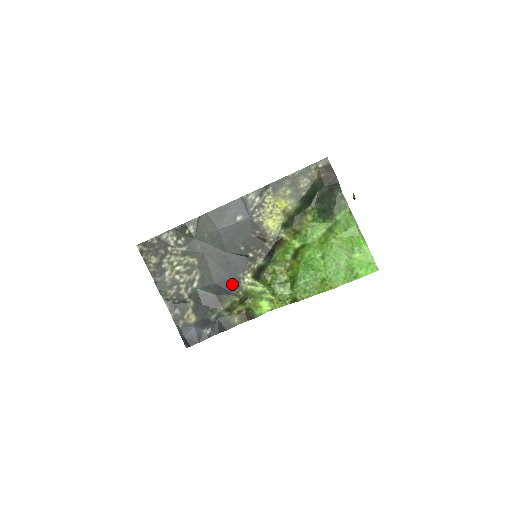
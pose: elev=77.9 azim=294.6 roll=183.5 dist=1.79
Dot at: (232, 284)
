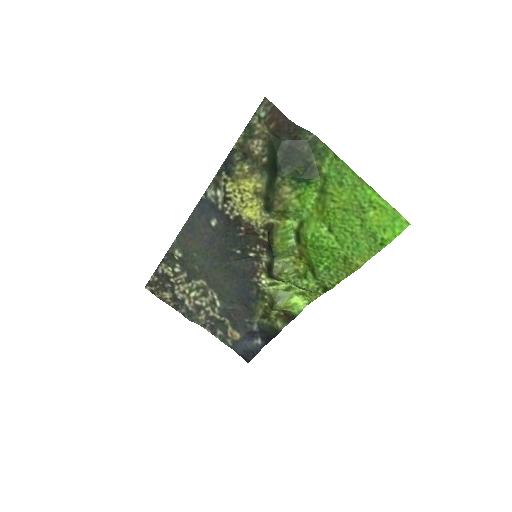
Dot at: (252, 291)
